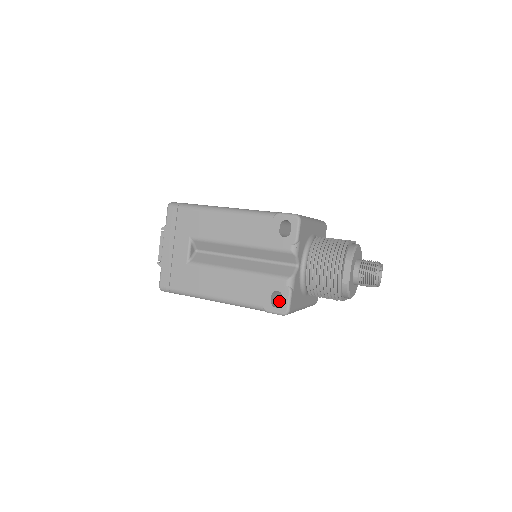
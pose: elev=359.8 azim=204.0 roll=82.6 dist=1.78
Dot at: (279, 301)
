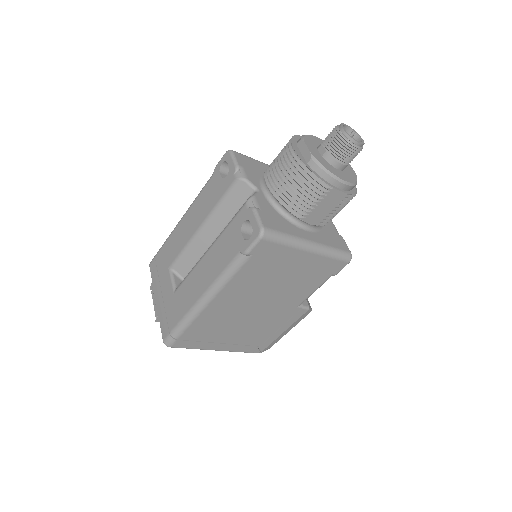
Dot at: occluded
